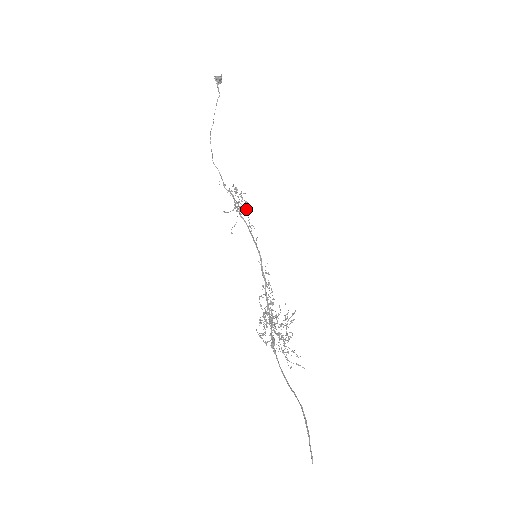
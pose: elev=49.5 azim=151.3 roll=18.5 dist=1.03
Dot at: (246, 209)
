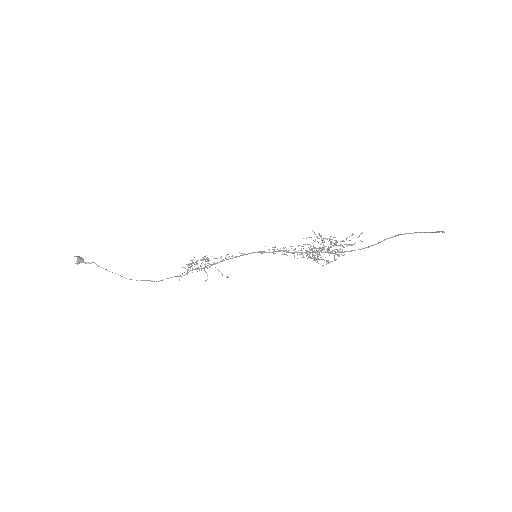
Dot at: occluded
